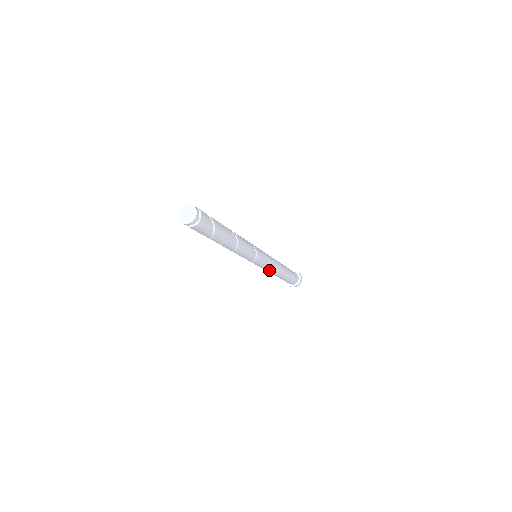
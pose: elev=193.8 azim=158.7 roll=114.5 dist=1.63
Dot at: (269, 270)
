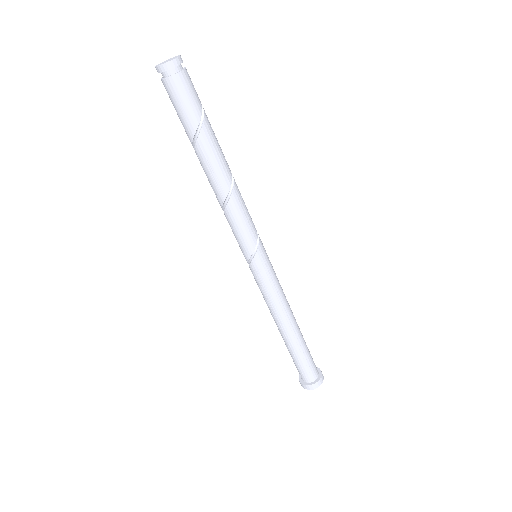
Dot at: (279, 299)
